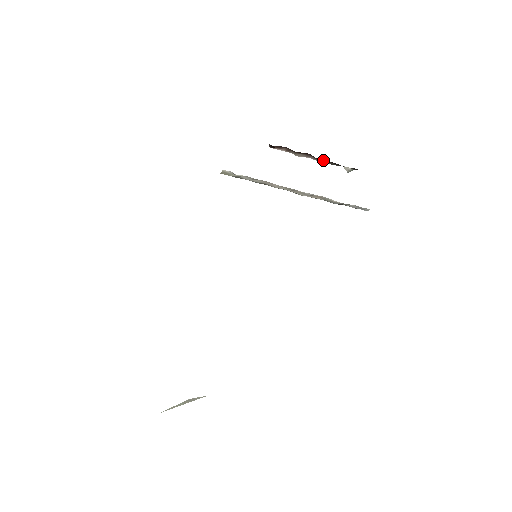
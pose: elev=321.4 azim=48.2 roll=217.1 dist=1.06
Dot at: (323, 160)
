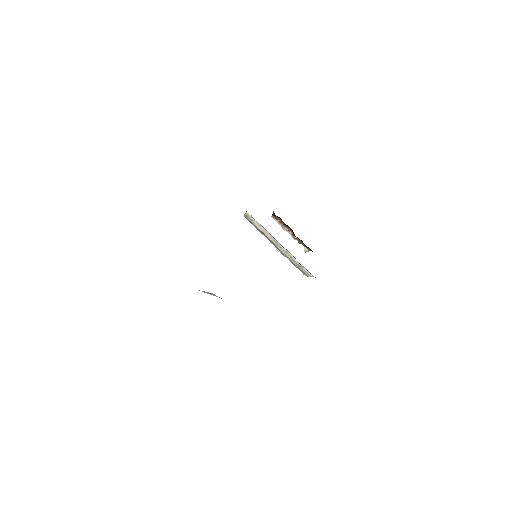
Dot at: occluded
